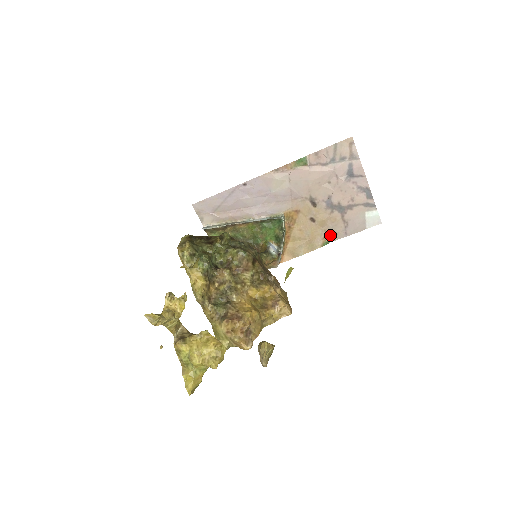
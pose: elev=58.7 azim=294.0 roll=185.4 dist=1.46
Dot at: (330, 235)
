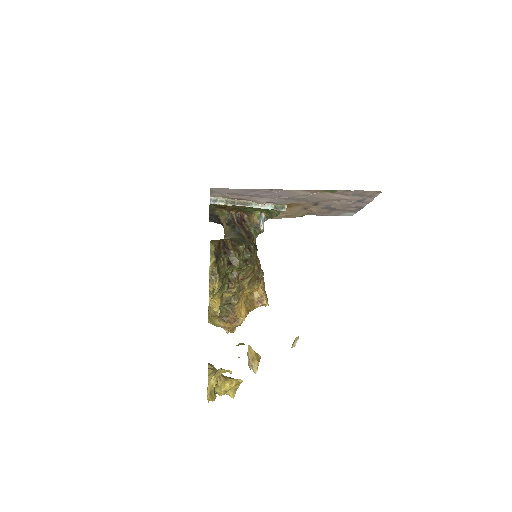
Dot at: (310, 213)
